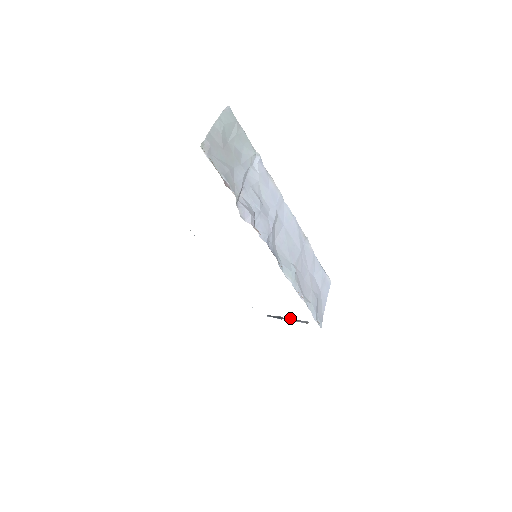
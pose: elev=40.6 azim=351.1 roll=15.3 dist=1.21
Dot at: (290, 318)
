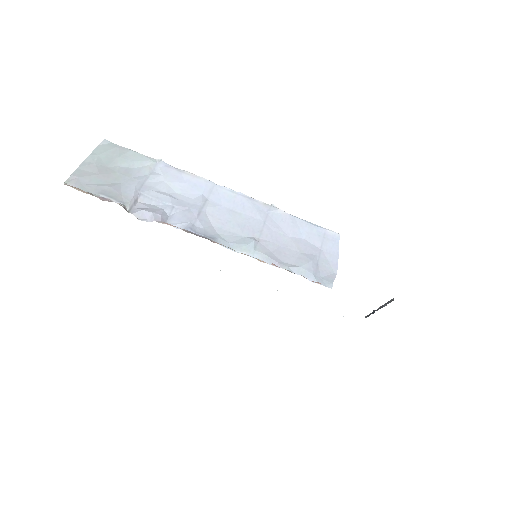
Dot at: (380, 306)
